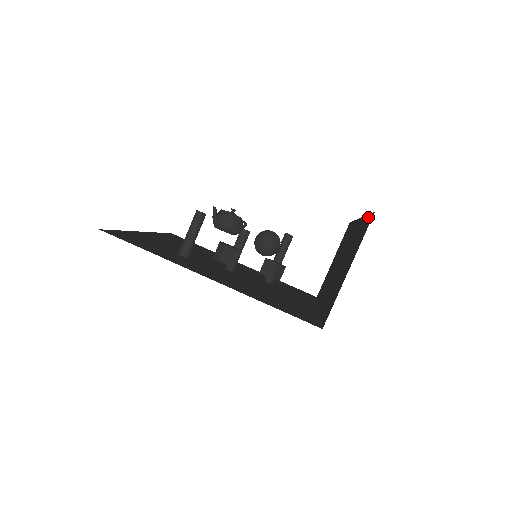
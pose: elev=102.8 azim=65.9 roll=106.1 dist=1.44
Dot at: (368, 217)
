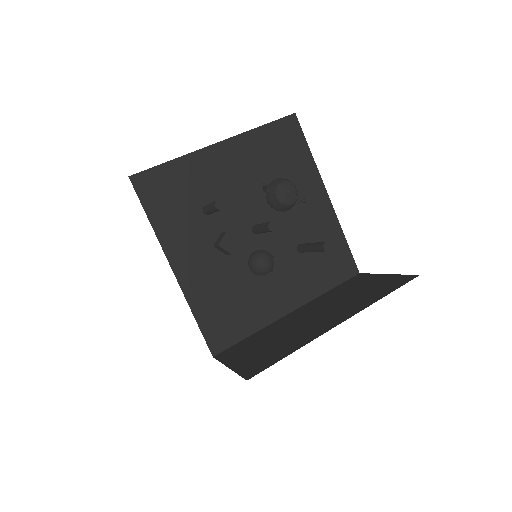
Dot at: (271, 363)
